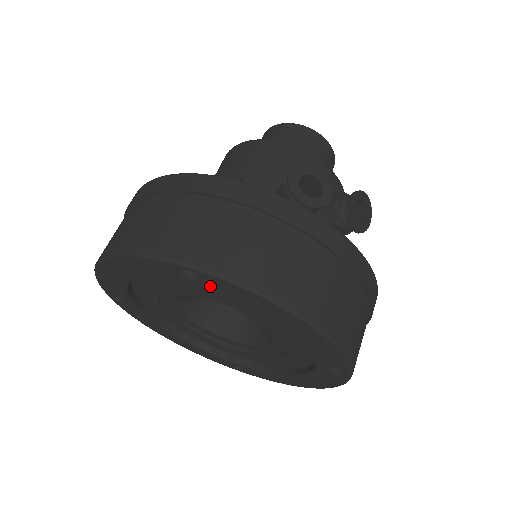
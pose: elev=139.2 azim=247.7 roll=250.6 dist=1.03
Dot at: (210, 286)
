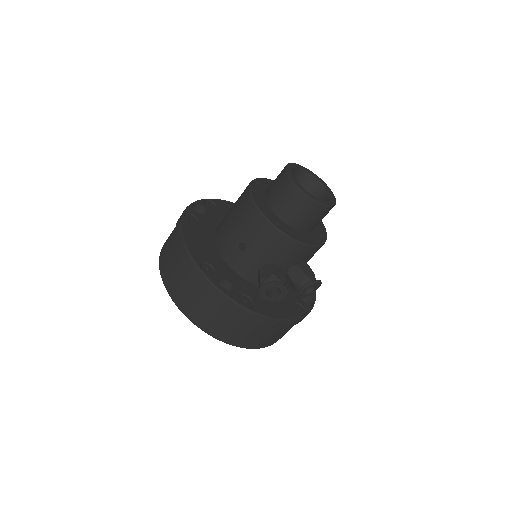
Dot at: occluded
